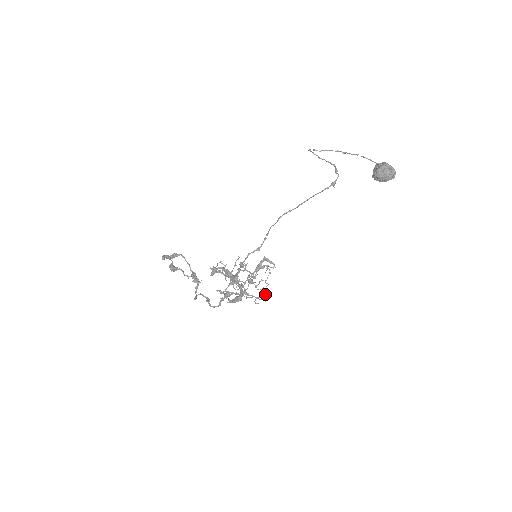
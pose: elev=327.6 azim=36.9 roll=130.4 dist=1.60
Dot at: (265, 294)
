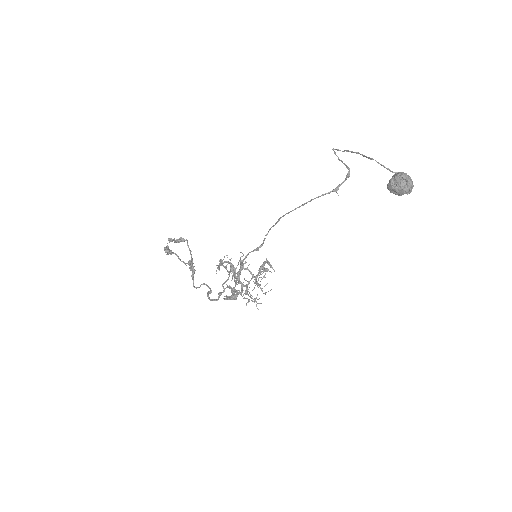
Dot at: (256, 298)
